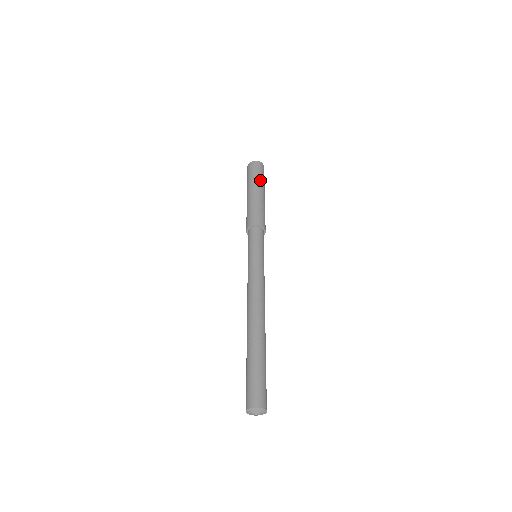
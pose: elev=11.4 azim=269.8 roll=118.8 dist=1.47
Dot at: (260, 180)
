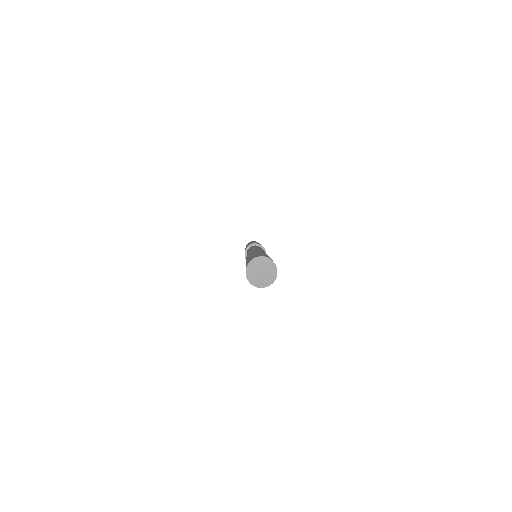
Dot at: occluded
